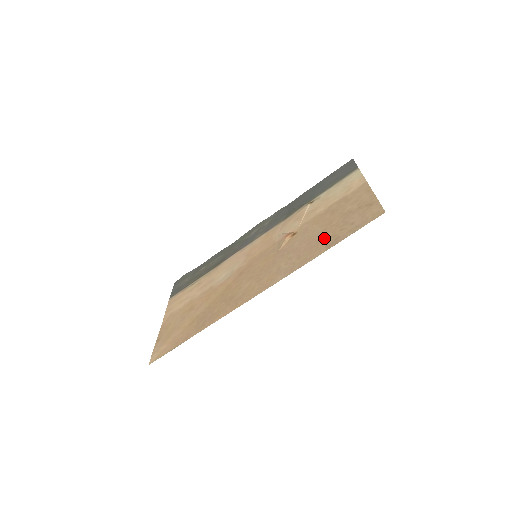
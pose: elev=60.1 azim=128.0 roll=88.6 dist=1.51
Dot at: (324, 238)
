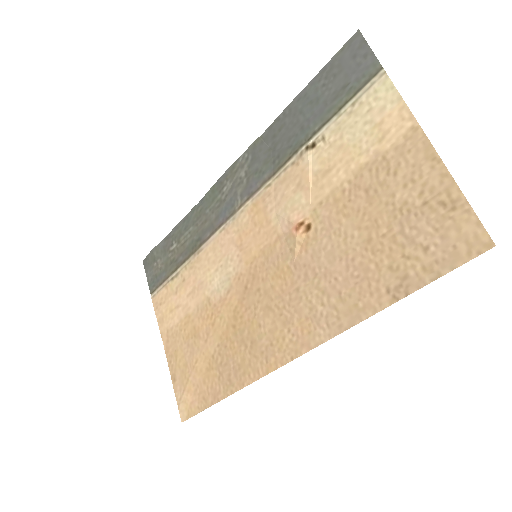
Dot at: (376, 266)
